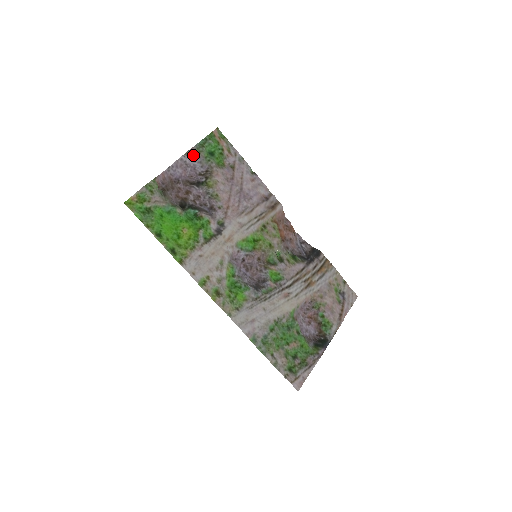
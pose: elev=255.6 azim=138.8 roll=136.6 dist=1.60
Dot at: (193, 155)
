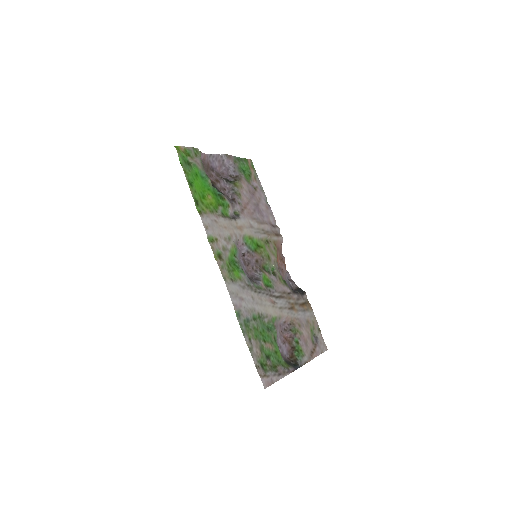
Dot at: (231, 159)
